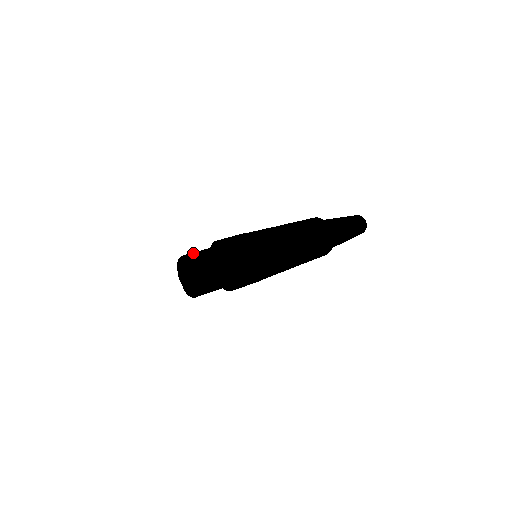
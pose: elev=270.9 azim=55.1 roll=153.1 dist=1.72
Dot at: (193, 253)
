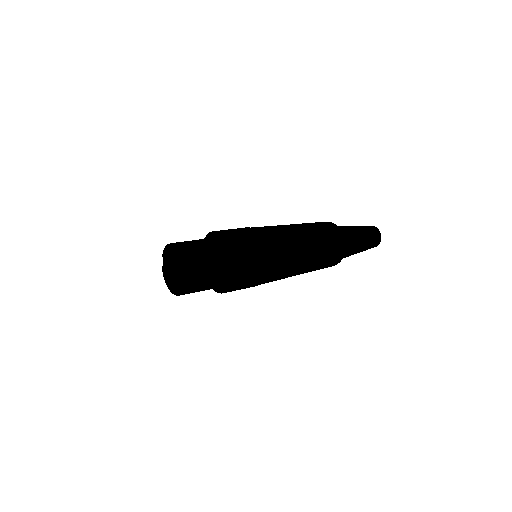
Dot at: (192, 252)
